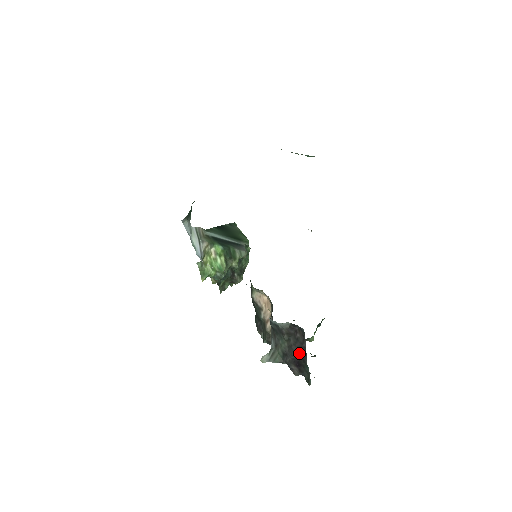
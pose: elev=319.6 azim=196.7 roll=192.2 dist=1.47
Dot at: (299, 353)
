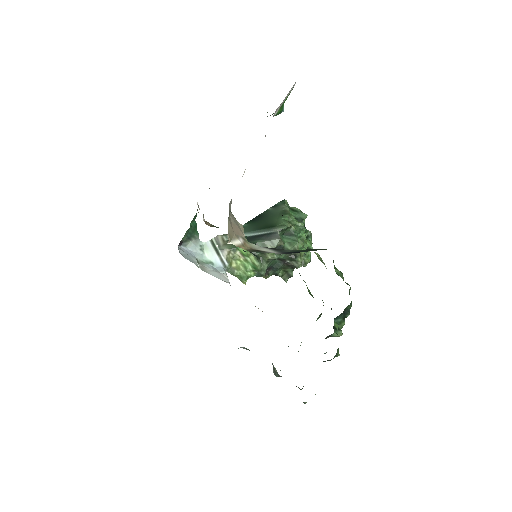
Dot at: occluded
